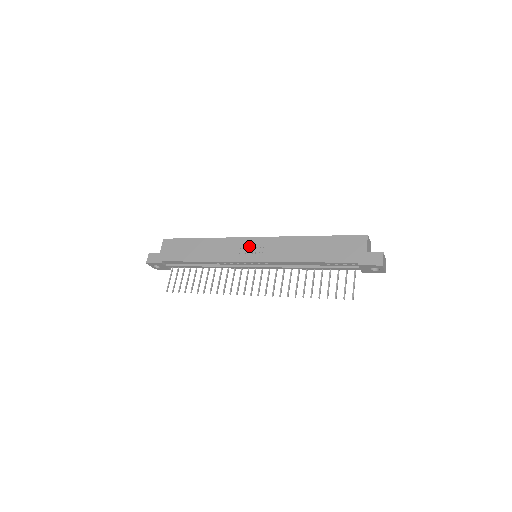
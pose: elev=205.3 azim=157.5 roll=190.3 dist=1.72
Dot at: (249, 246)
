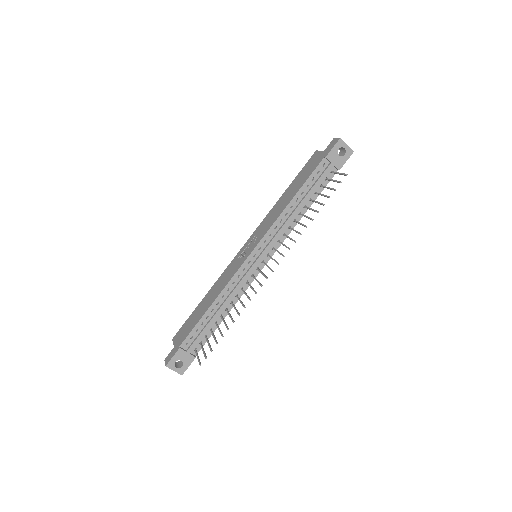
Dot at: (243, 252)
